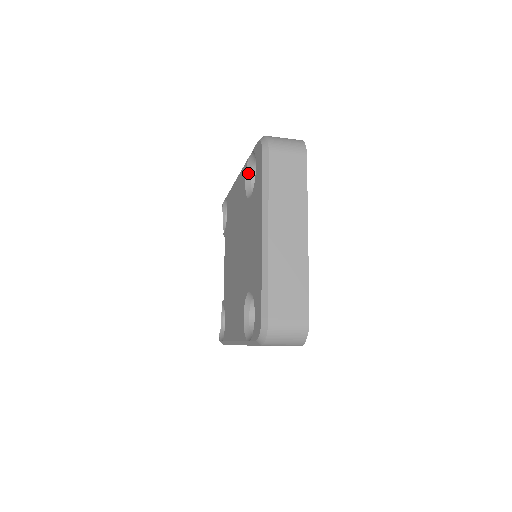
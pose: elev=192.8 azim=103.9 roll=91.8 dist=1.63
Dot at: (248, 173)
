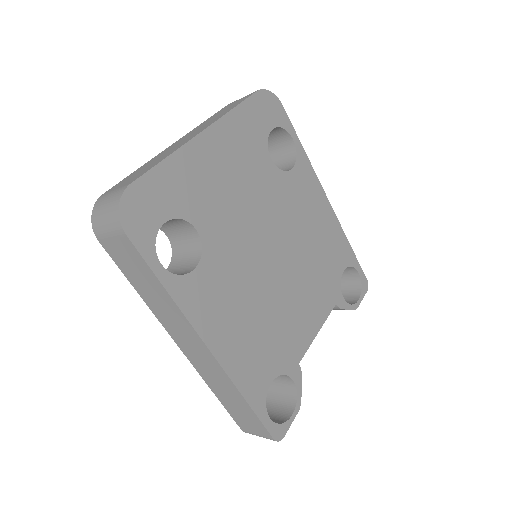
Dot at: occluded
